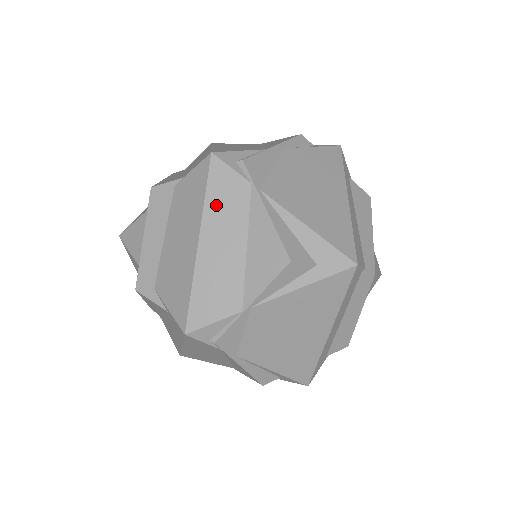
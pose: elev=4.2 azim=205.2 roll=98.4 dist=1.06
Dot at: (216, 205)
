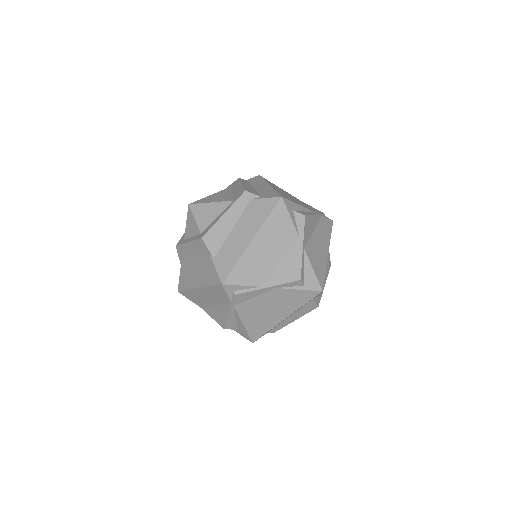
Dot at: (212, 291)
